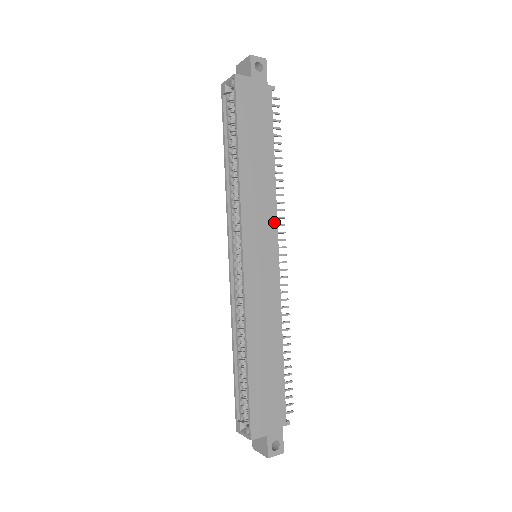
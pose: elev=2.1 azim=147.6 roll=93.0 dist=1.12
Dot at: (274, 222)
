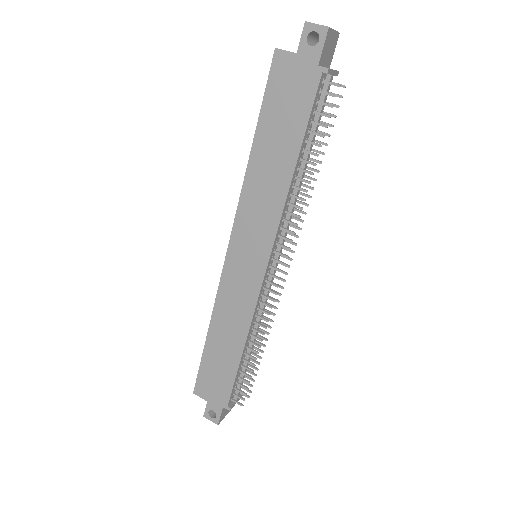
Dot at: (272, 233)
